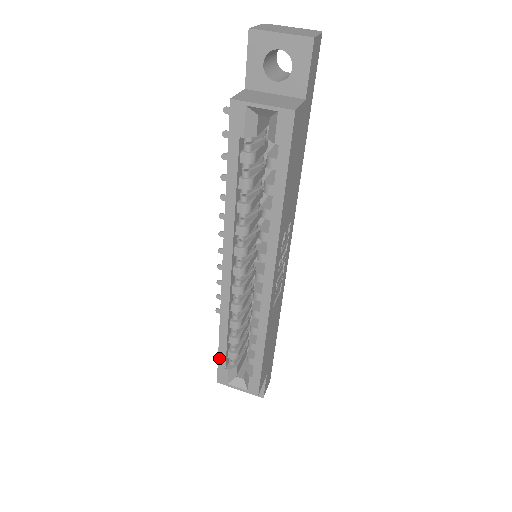
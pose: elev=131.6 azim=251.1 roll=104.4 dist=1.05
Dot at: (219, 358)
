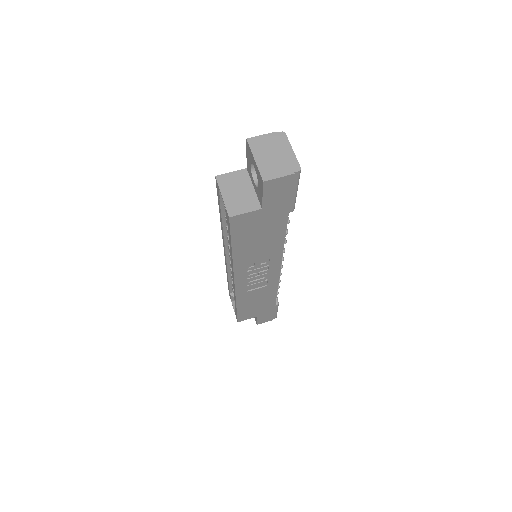
Dot at: (228, 285)
